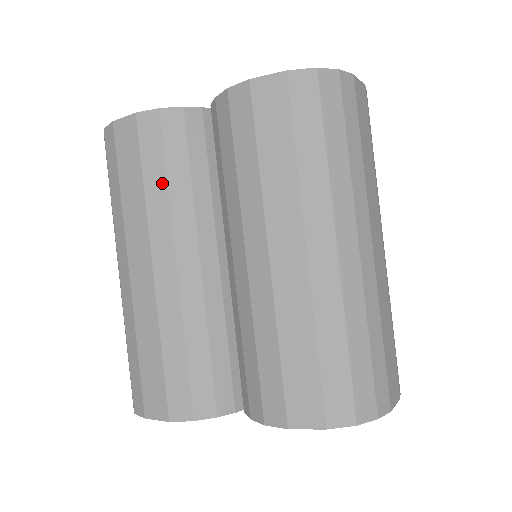
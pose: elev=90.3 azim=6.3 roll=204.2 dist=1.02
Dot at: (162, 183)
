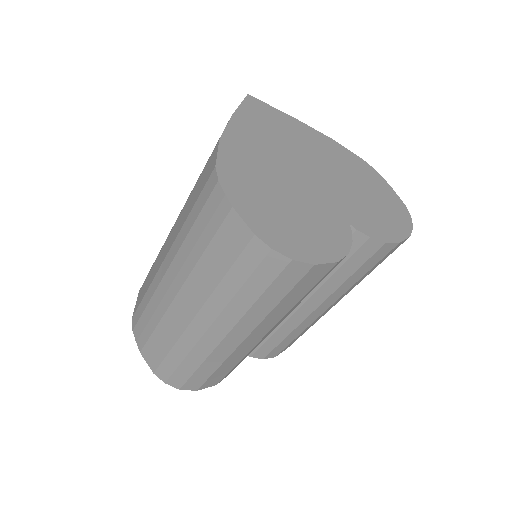
Dot at: occluded
